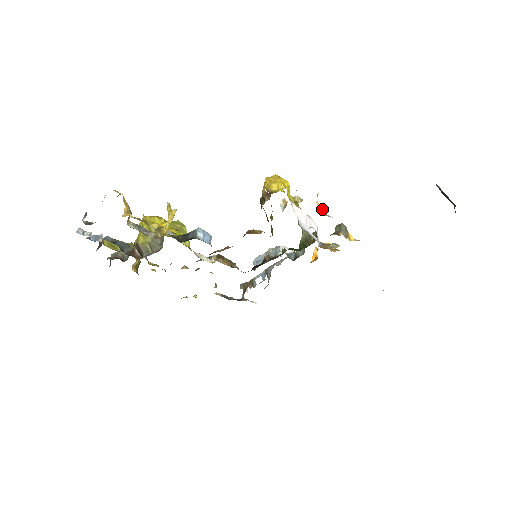
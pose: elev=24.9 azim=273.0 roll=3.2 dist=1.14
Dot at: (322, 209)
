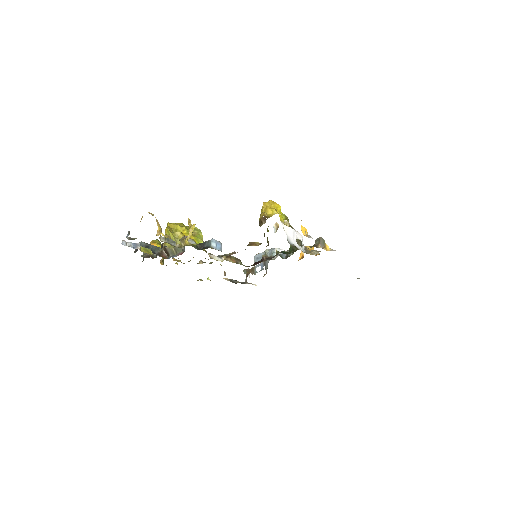
Dot at: occluded
